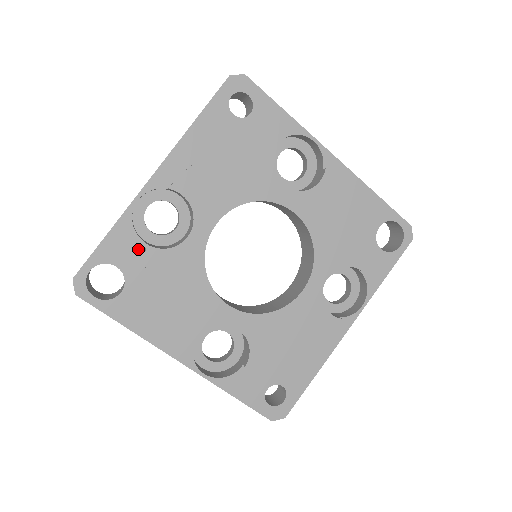
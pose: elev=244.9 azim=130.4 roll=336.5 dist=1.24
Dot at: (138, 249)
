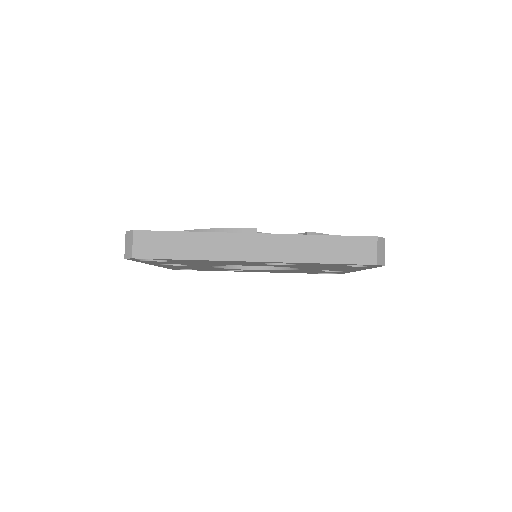
Dot at: occluded
